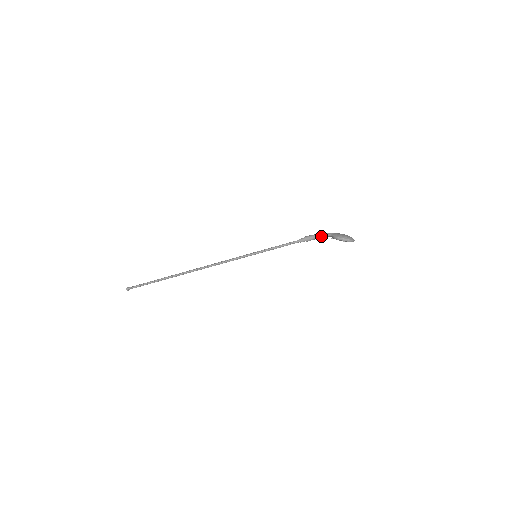
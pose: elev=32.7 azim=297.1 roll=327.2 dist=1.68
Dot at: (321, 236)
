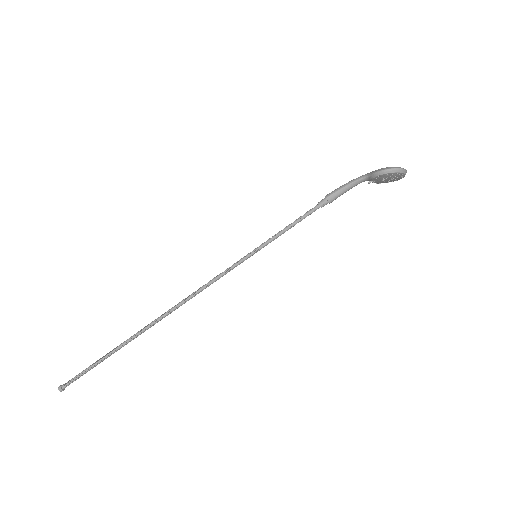
Dot at: (351, 184)
